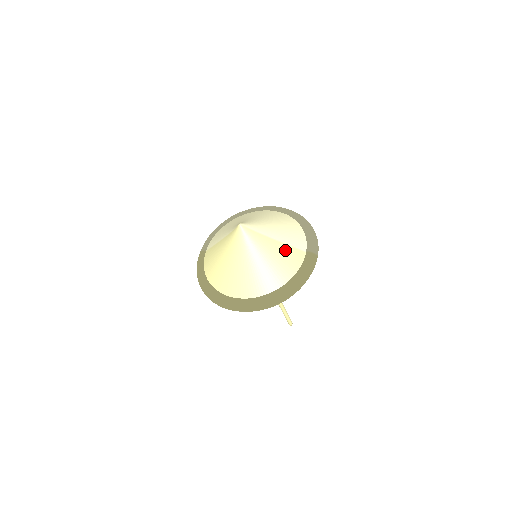
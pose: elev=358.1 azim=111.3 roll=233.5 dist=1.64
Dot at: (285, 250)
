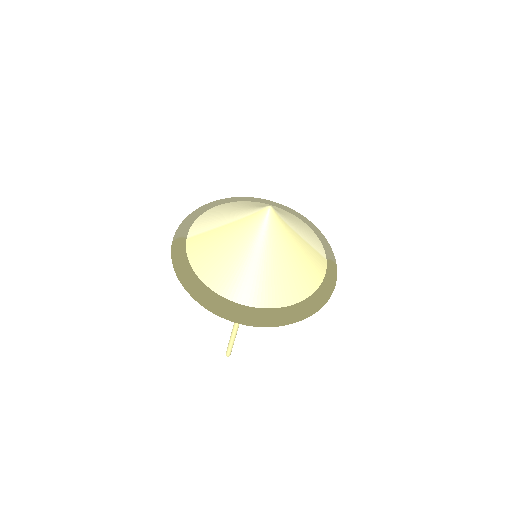
Dot at: (310, 252)
